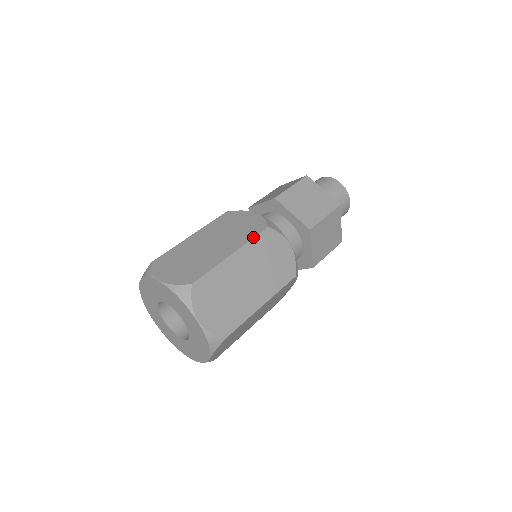
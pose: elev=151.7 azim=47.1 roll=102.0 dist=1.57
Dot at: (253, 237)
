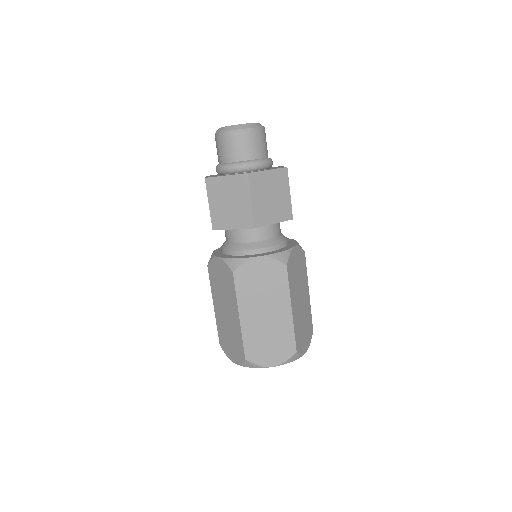
Dot at: (288, 284)
